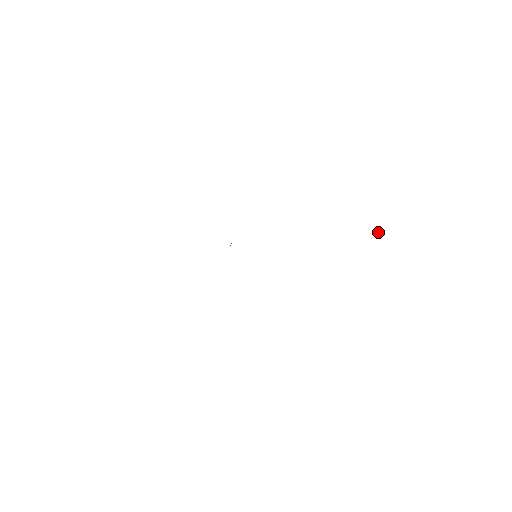
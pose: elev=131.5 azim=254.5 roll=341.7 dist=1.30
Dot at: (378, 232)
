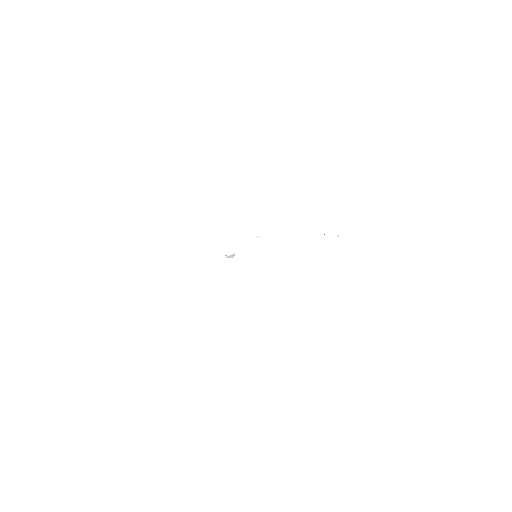
Dot at: occluded
